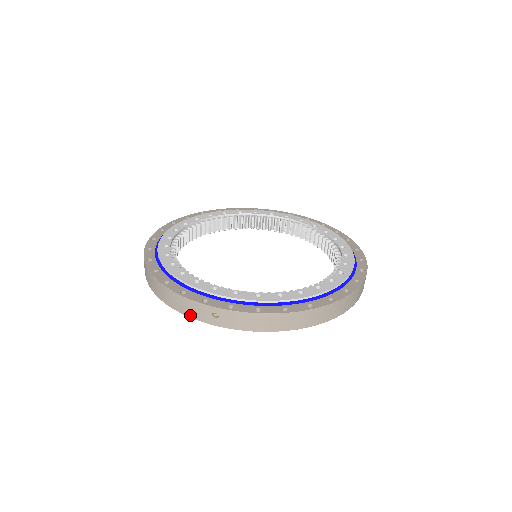
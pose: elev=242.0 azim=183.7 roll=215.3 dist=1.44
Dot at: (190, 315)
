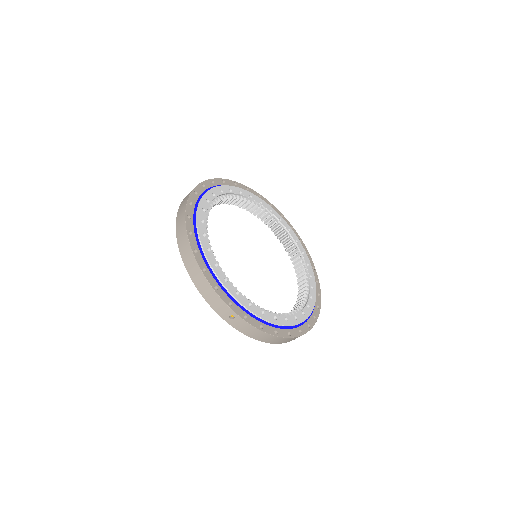
Dot at: (211, 305)
